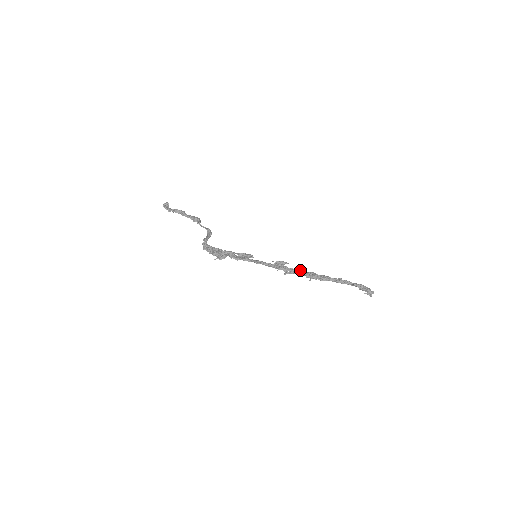
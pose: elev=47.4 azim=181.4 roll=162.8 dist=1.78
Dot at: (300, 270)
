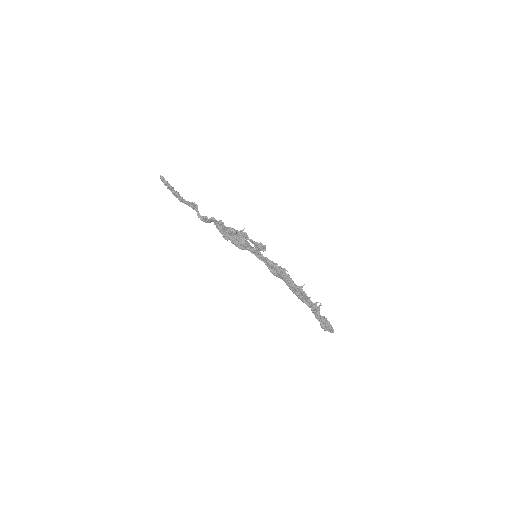
Dot at: (292, 284)
